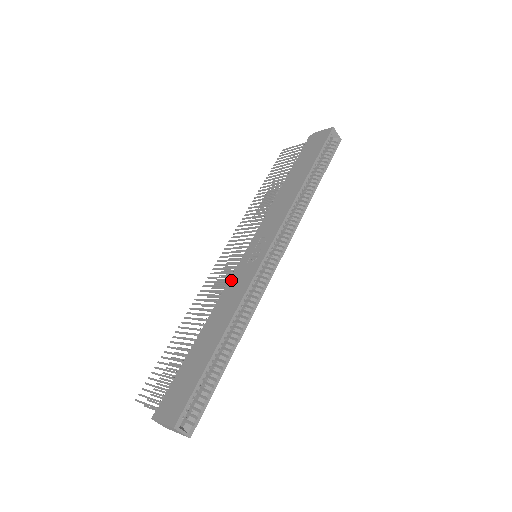
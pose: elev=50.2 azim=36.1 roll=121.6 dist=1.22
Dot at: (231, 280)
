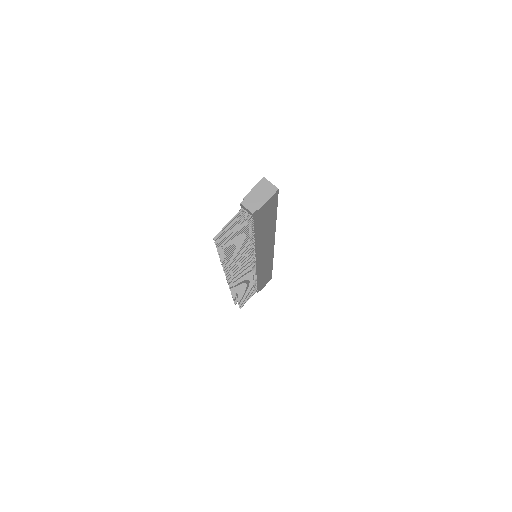
Dot at: occluded
